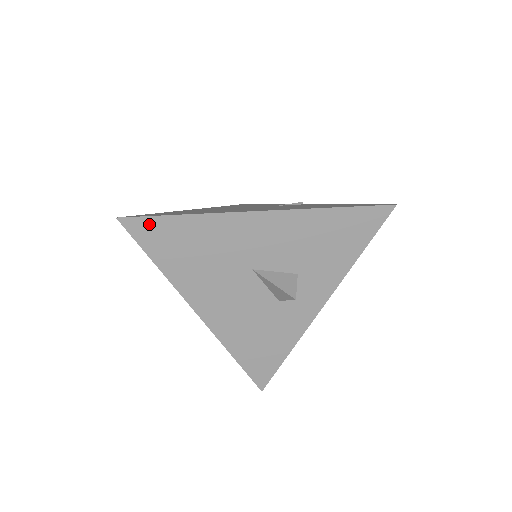
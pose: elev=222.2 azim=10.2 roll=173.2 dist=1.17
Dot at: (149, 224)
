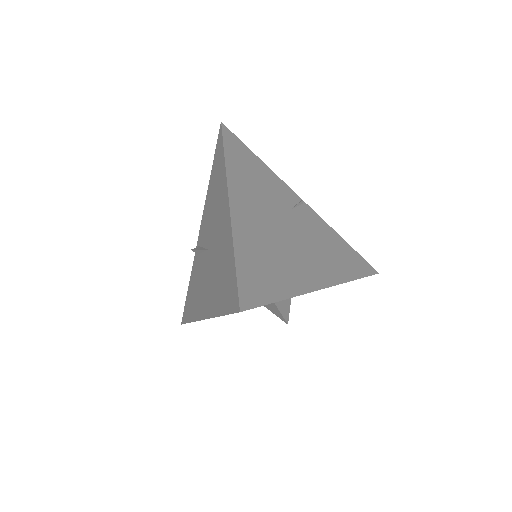
Dot at: occluded
